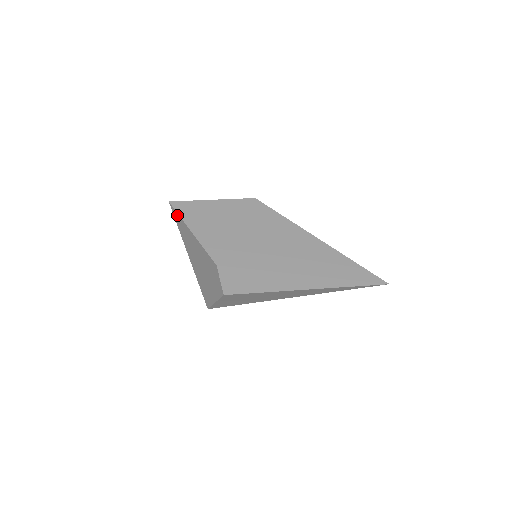
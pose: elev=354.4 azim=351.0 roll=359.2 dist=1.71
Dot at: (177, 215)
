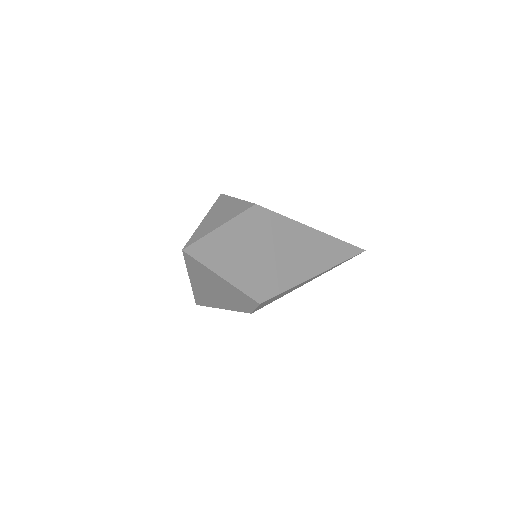
Dot at: (196, 262)
